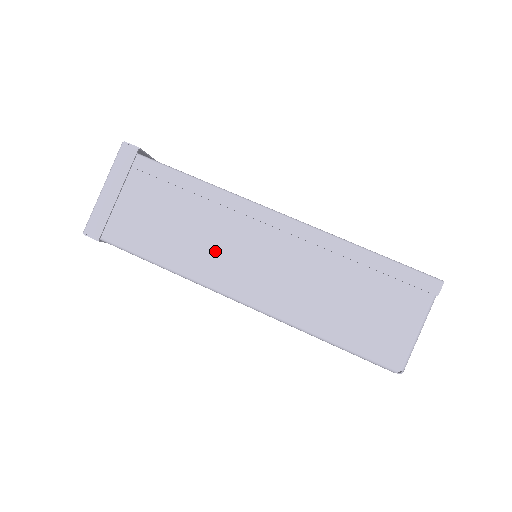
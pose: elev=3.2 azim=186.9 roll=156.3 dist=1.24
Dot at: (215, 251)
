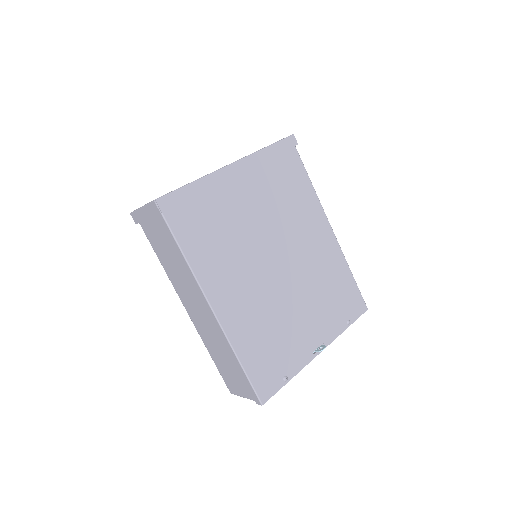
Dot at: (182, 286)
